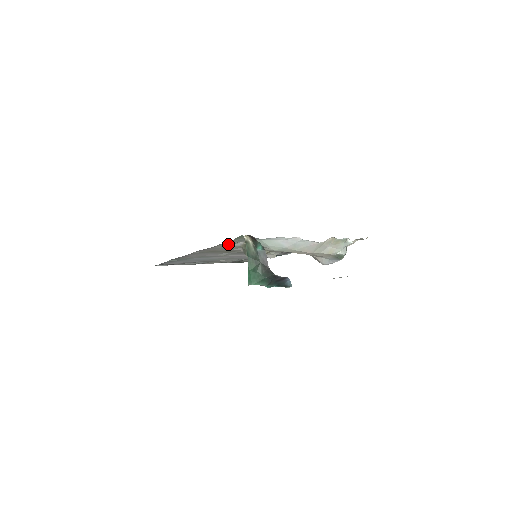
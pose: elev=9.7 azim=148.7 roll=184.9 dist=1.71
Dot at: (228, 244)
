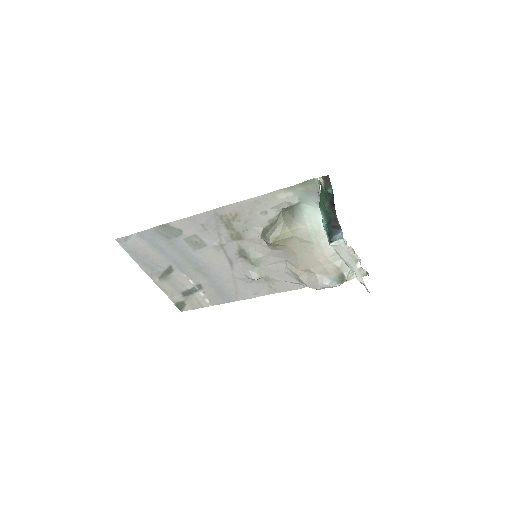
Dot at: (273, 201)
